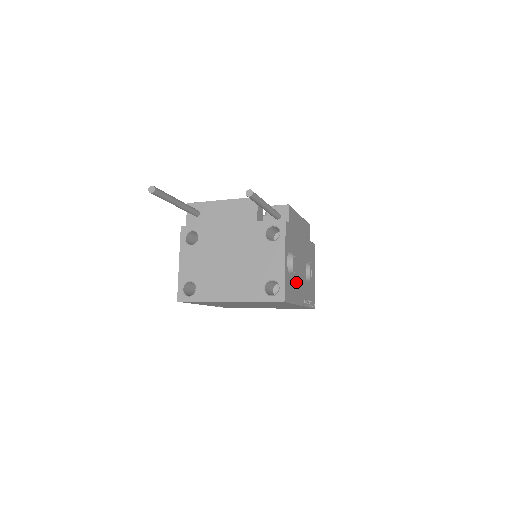
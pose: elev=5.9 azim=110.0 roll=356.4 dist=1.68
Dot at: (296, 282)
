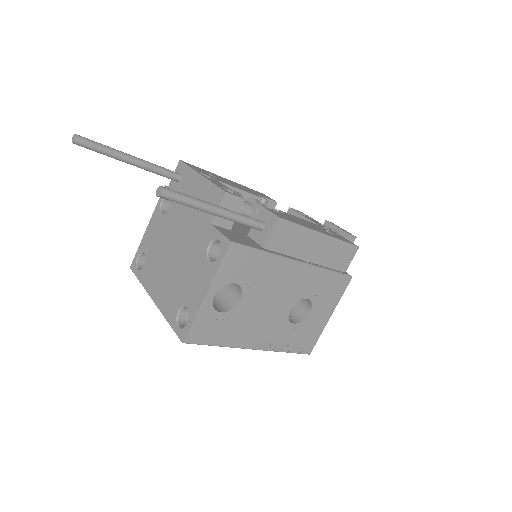
Dot at: (243, 322)
